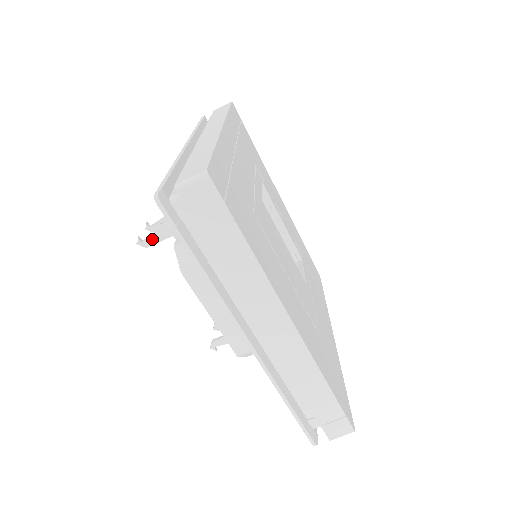
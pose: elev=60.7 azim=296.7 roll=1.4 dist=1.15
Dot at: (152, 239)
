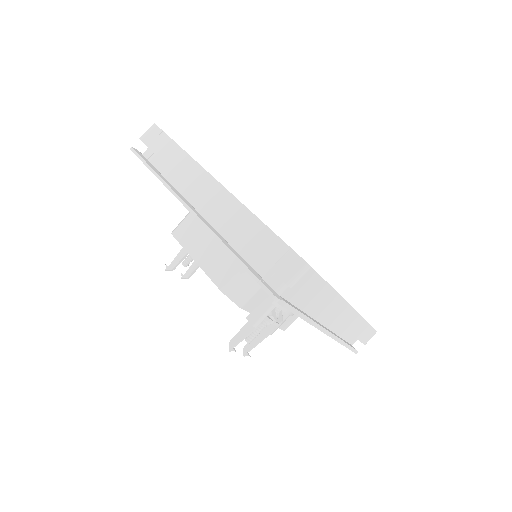
Dot at: (174, 262)
